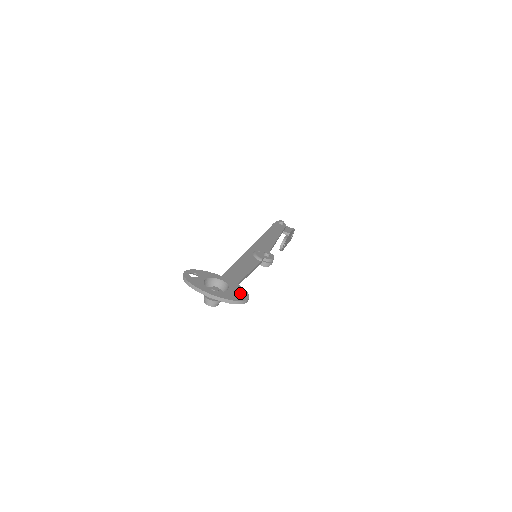
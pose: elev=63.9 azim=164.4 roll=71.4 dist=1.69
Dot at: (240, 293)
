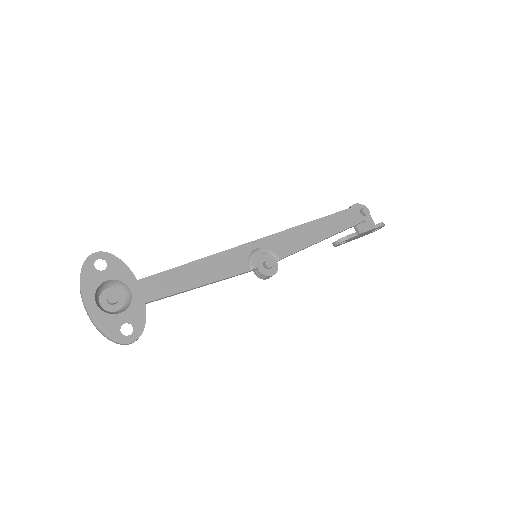
Dot at: (134, 326)
